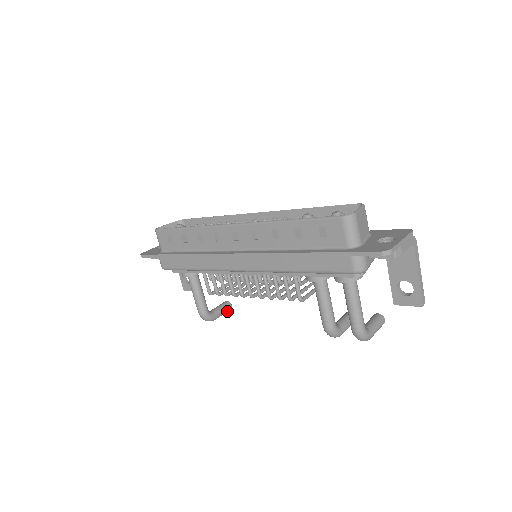
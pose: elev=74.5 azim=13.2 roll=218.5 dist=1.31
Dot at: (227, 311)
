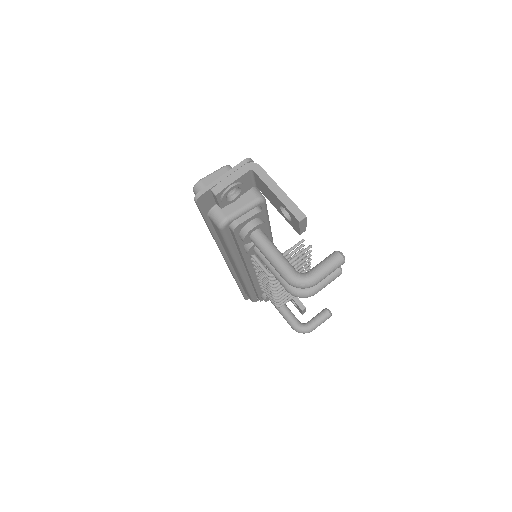
Dot at: (326, 318)
